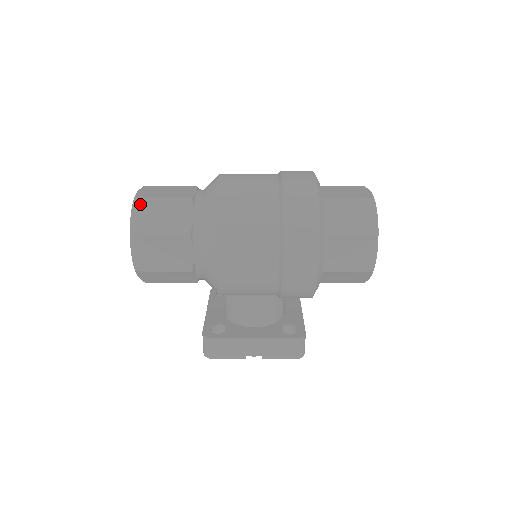
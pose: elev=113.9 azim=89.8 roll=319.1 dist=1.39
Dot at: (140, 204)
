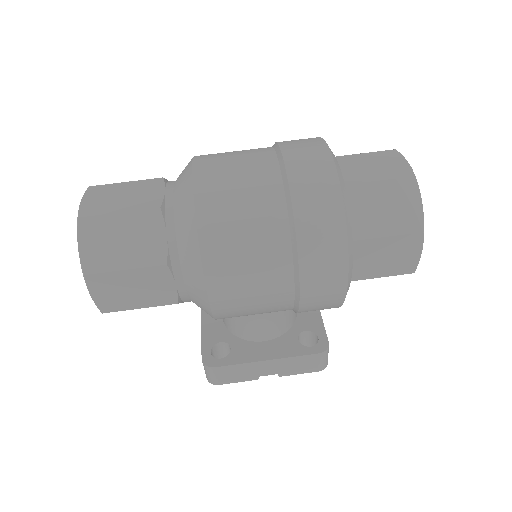
Dot at: (88, 227)
